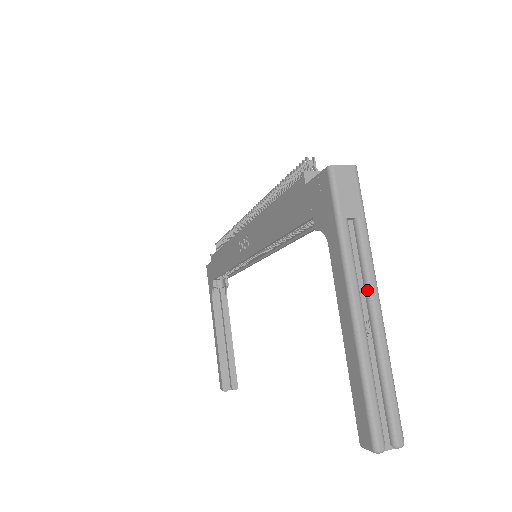
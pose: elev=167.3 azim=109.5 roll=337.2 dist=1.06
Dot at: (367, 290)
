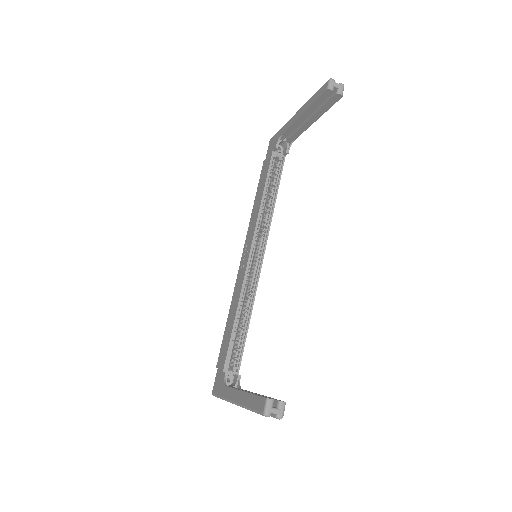
Dot at: occluded
